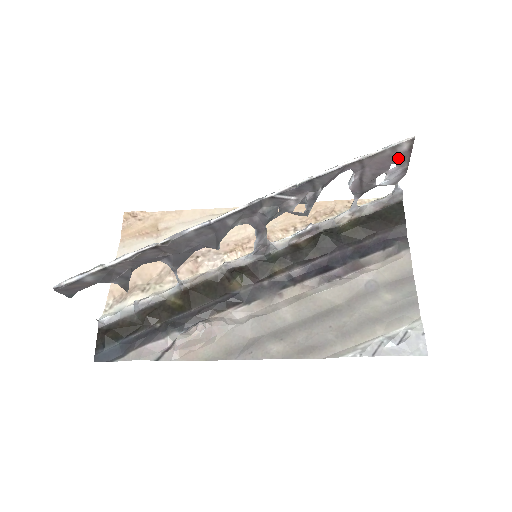
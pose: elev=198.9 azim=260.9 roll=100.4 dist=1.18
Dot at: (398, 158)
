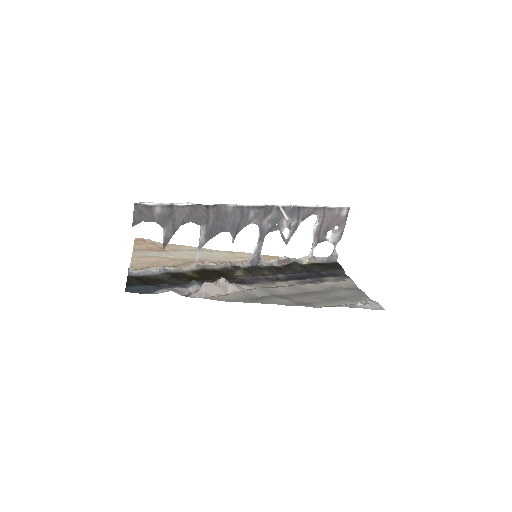
Dot at: (340, 221)
